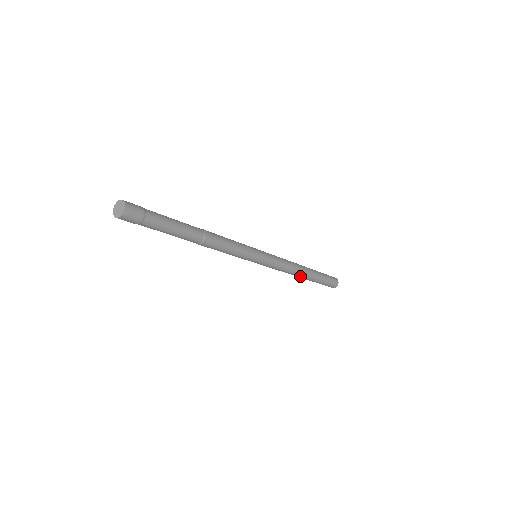
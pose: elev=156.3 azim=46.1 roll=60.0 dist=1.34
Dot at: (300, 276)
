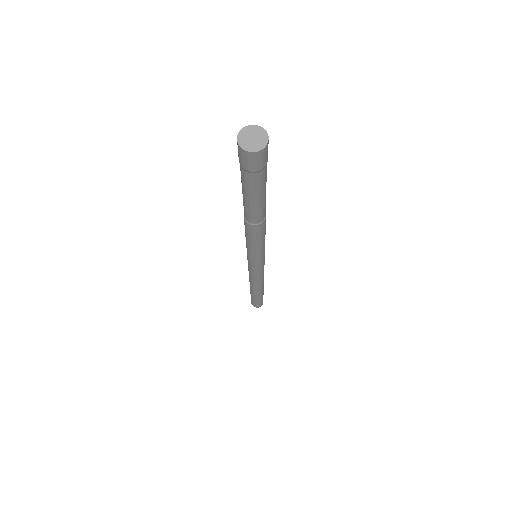
Dot at: (260, 288)
